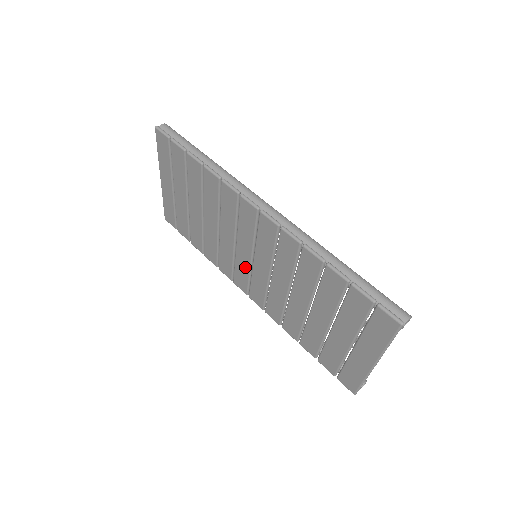
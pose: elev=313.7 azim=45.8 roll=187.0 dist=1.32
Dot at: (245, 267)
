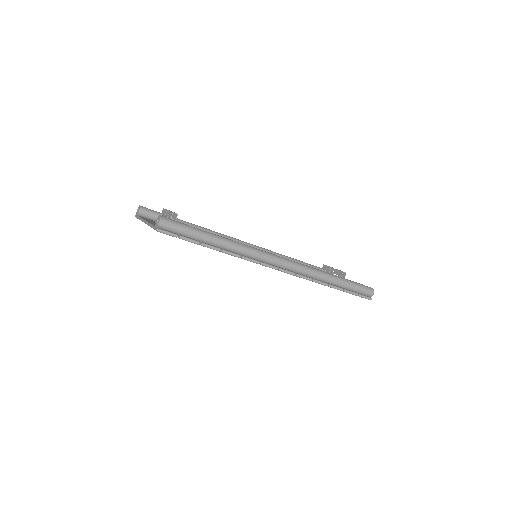
Dot at: occluded
